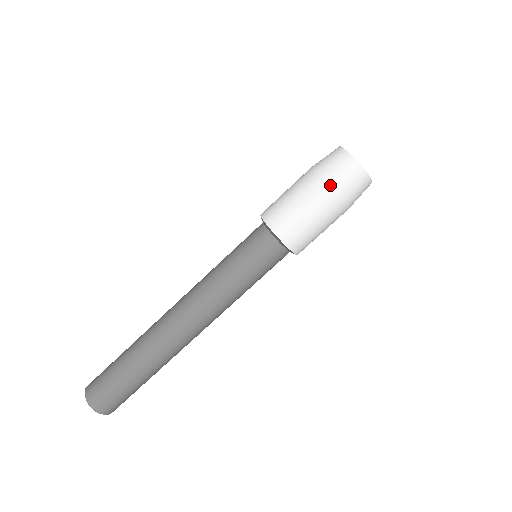
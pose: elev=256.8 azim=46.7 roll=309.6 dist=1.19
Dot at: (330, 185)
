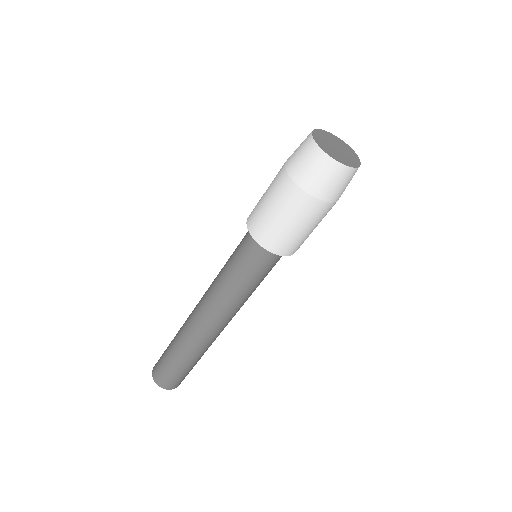
Dot at: (312, 195)
